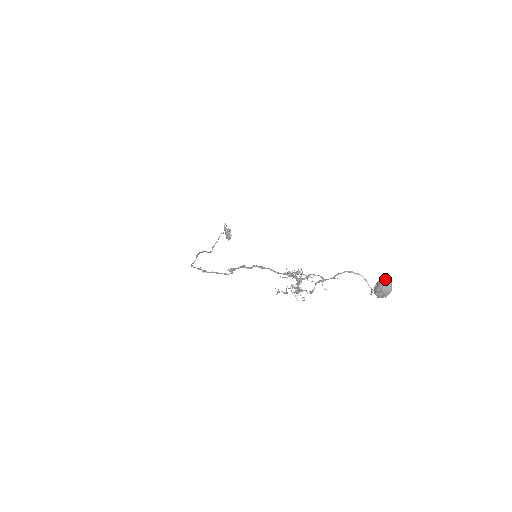
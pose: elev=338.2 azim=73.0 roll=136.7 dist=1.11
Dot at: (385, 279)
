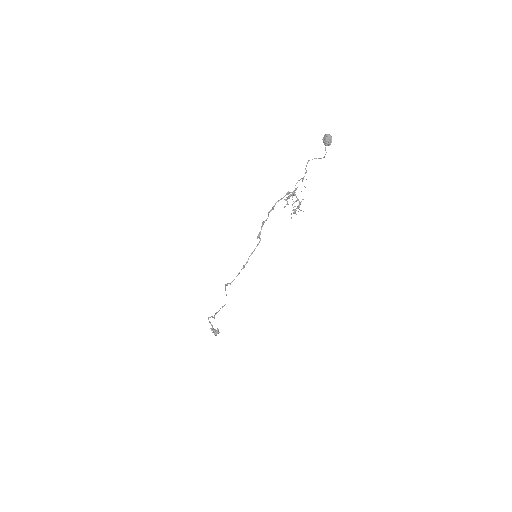
Dot at: (324, 136)
